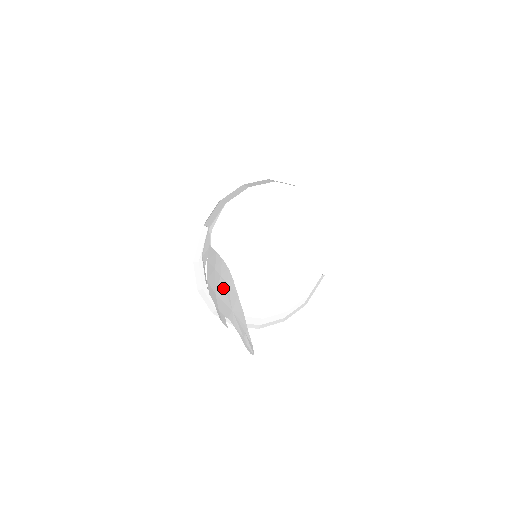
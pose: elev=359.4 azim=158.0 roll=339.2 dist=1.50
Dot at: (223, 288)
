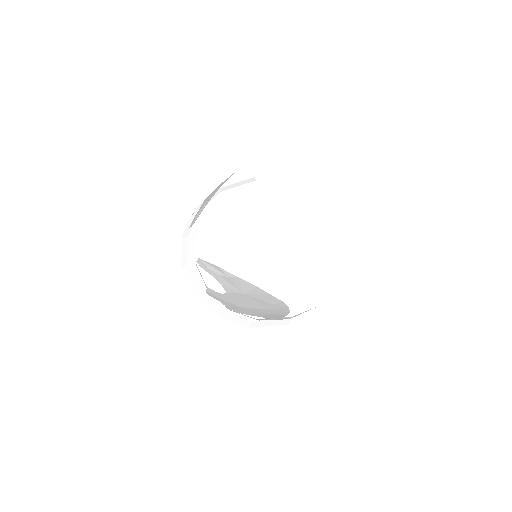
Dot at: occluded
